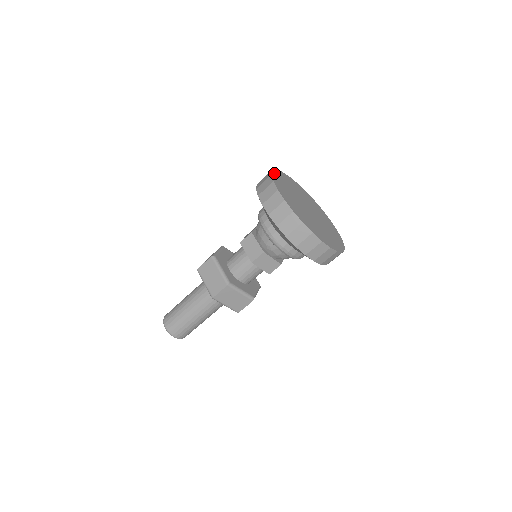
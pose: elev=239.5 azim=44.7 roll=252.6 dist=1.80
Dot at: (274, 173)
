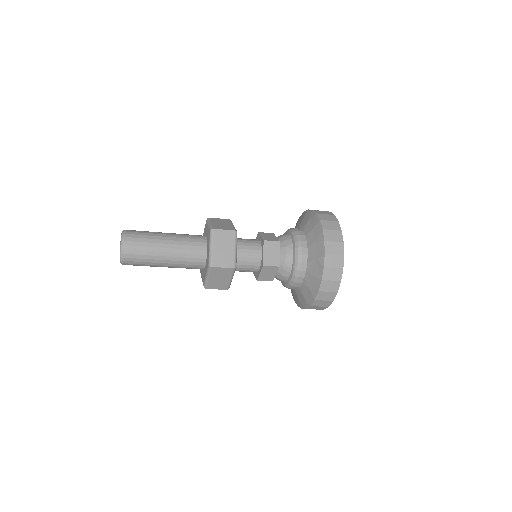
Dot at: occluded
